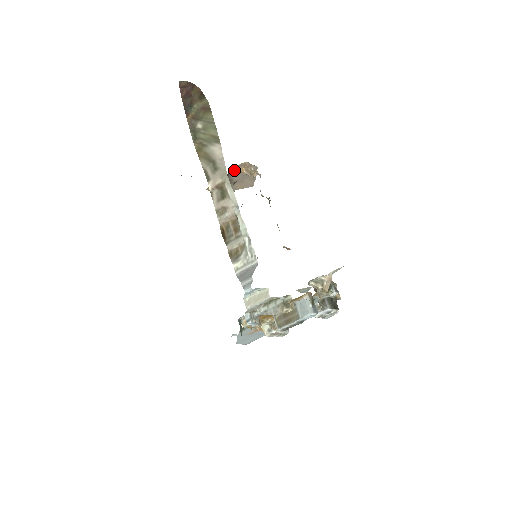
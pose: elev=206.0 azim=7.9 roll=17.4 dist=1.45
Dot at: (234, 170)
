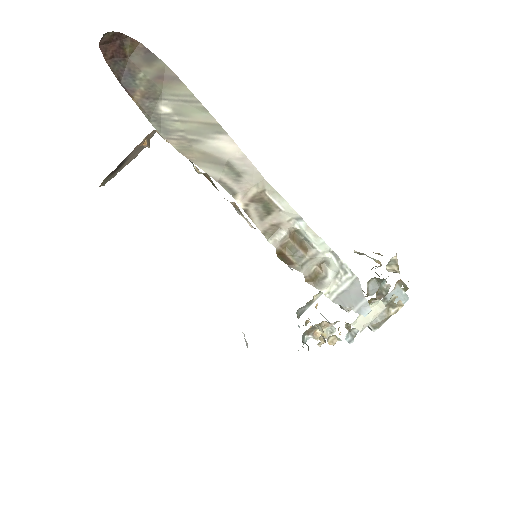
Dot at: occluded
